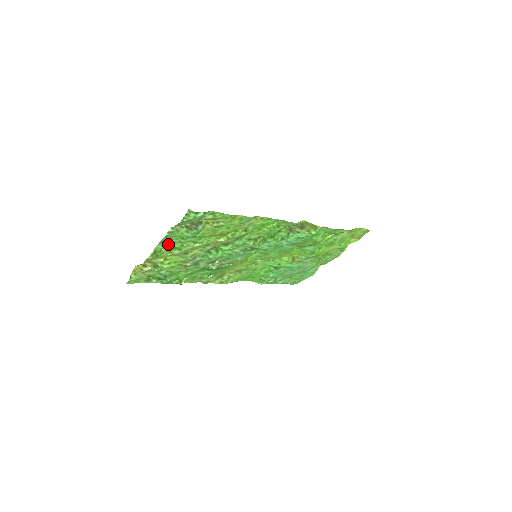
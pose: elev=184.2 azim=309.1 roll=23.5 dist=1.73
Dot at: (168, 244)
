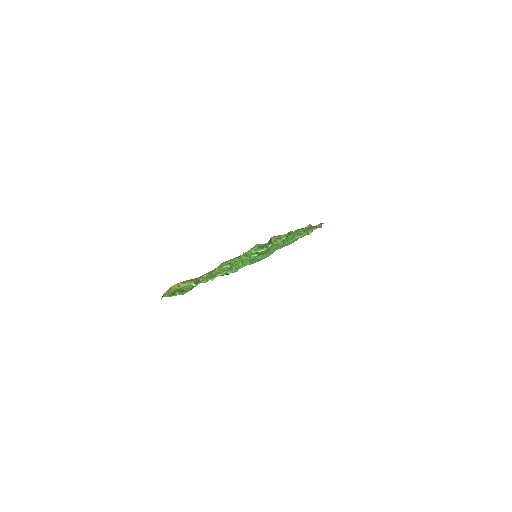
Dot at: occluded
